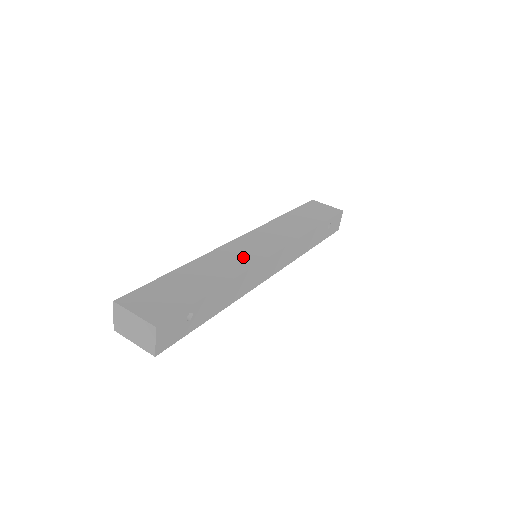
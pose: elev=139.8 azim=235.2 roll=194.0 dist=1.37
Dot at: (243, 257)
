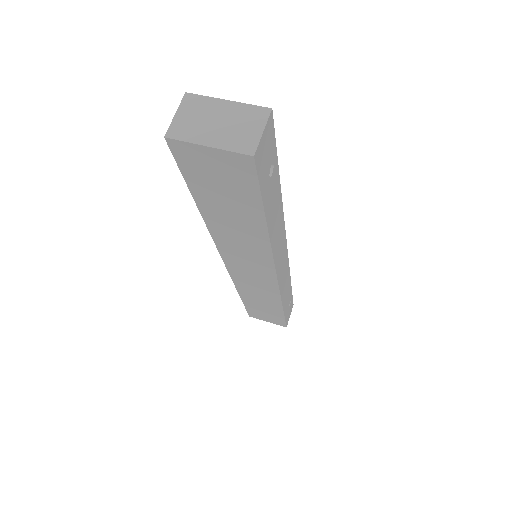
Dot at: occluded
